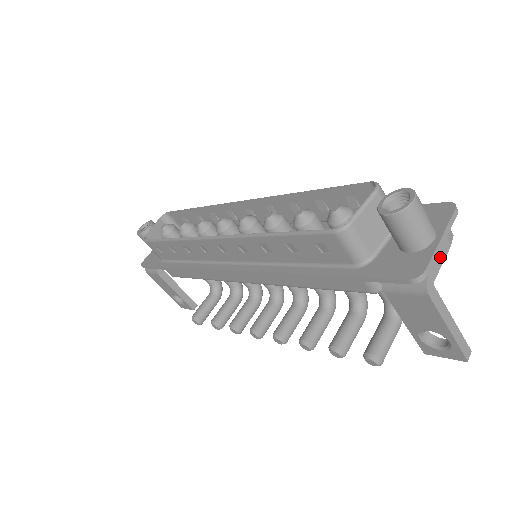
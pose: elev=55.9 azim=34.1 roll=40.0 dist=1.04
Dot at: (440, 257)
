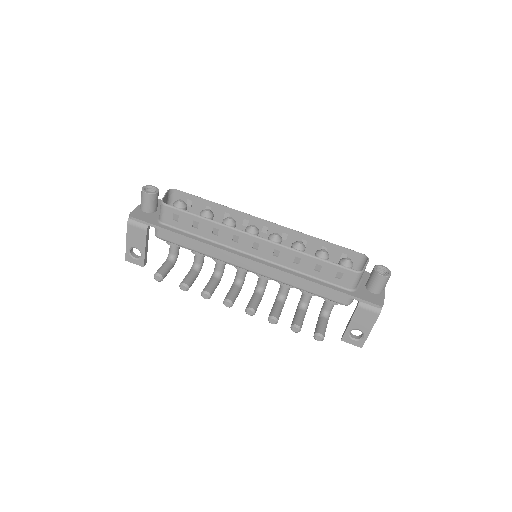
Dot at: occluded
